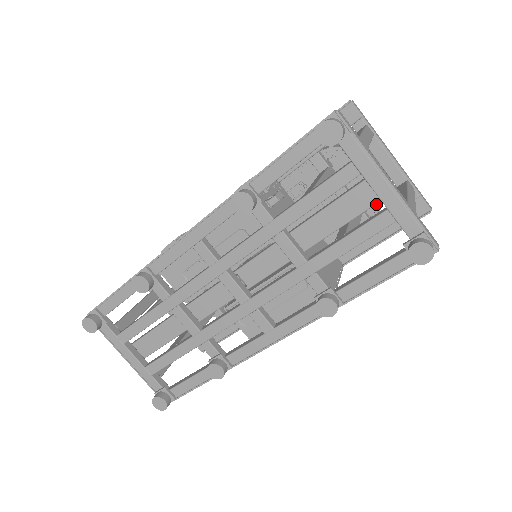
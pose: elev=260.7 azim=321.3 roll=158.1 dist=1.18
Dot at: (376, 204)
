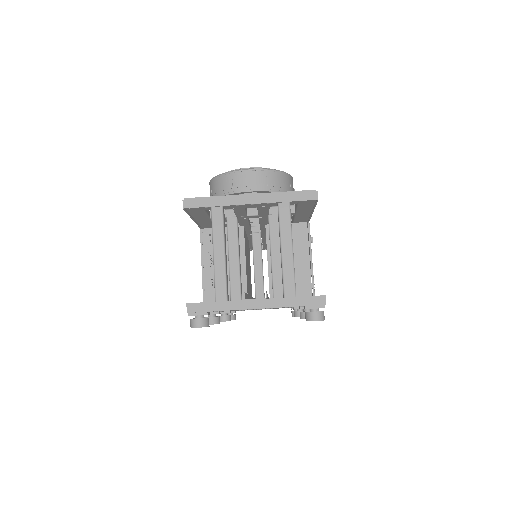
Dot at: occluded
